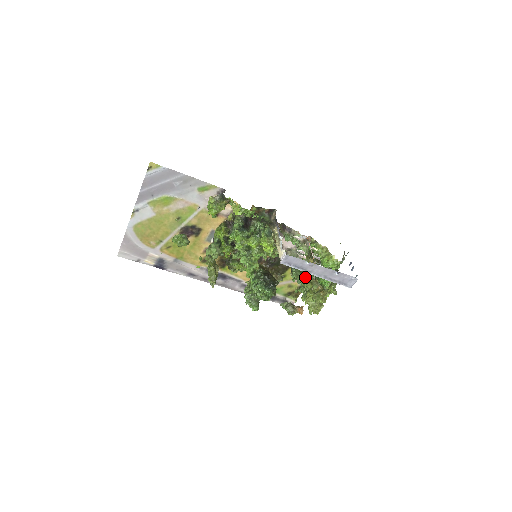
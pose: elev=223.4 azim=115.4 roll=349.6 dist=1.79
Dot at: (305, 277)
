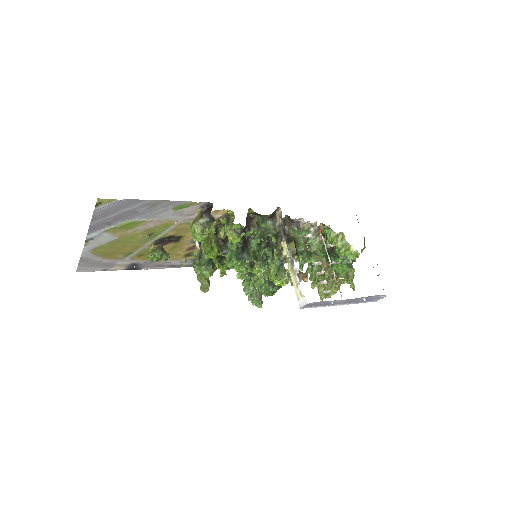
Dot at: occluded
